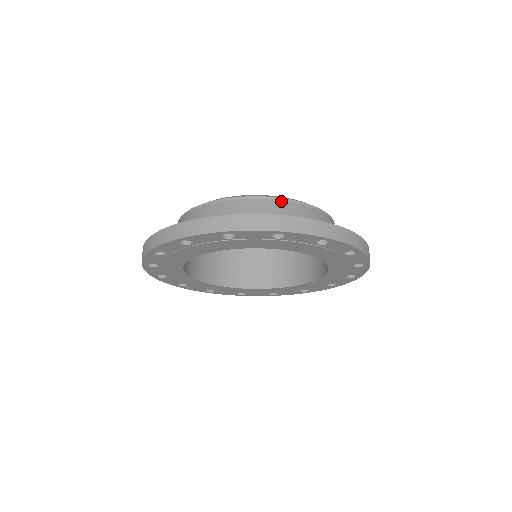
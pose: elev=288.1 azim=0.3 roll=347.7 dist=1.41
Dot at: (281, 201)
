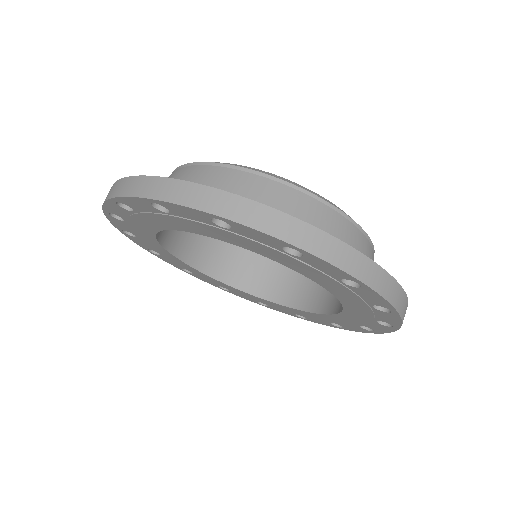
Dot at: (354, 226)
